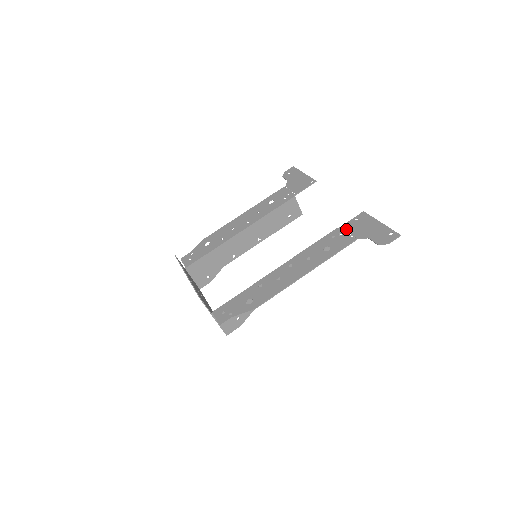
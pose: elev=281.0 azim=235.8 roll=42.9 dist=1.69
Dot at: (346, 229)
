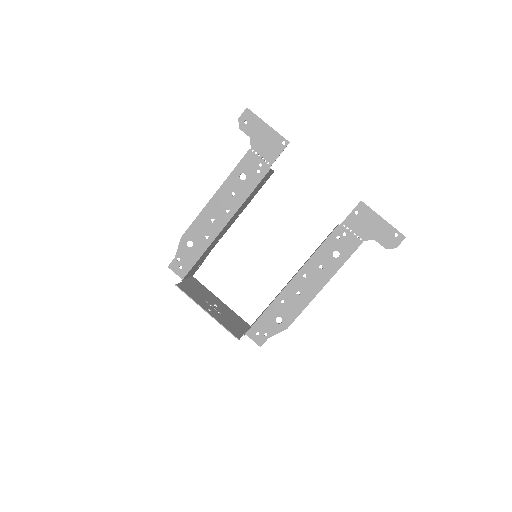
Dot at: (349, 227)
